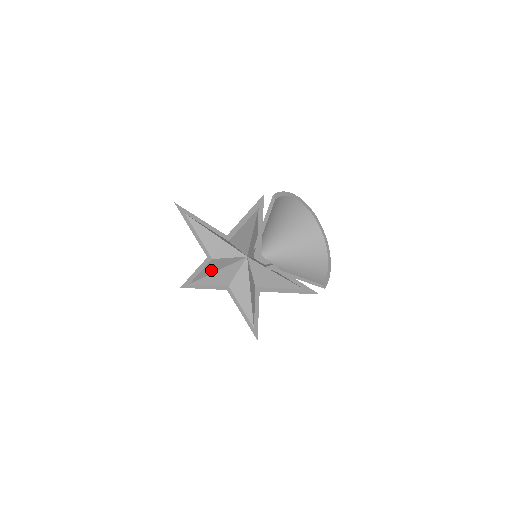
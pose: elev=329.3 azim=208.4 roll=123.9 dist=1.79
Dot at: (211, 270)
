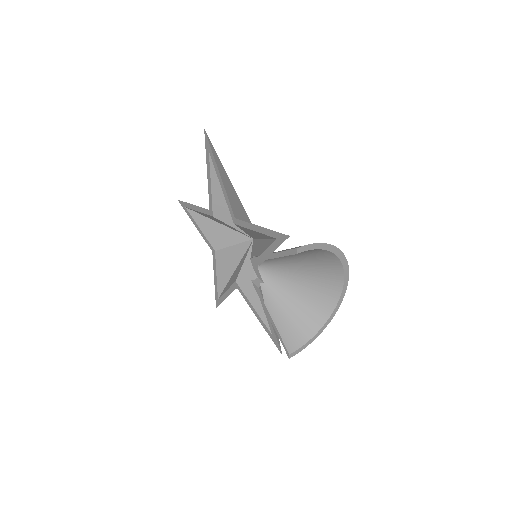
Dot at: (211, 218)
